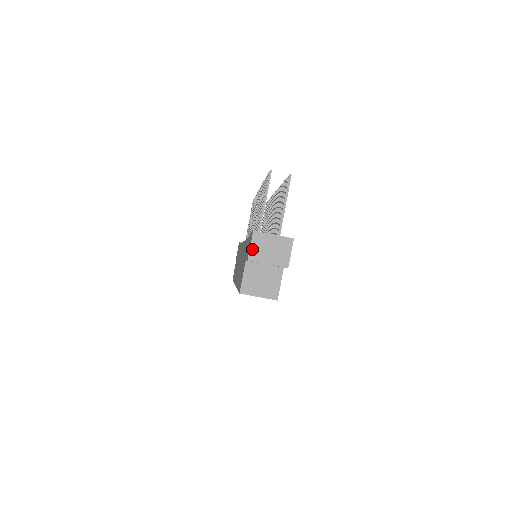
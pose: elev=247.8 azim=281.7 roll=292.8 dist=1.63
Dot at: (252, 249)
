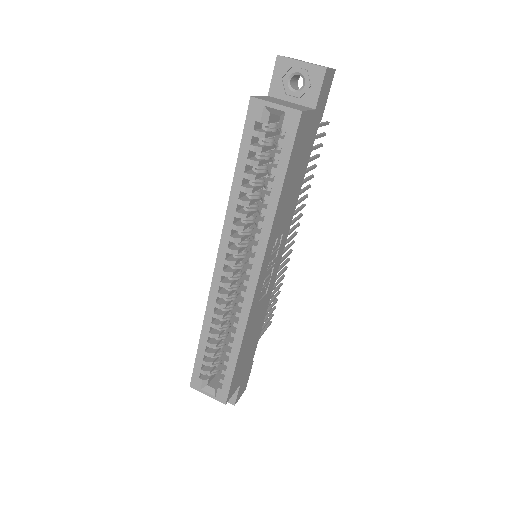
Dot at: occluded
